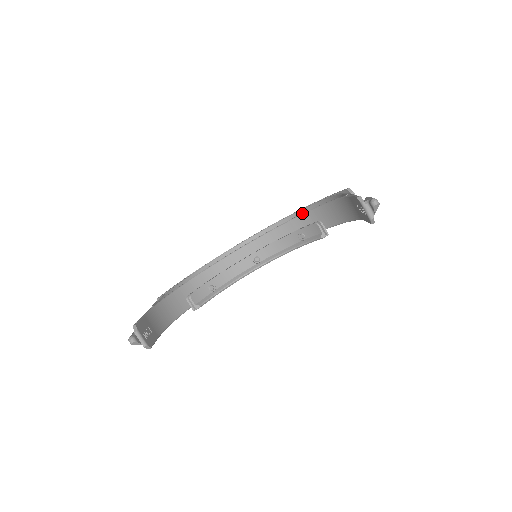
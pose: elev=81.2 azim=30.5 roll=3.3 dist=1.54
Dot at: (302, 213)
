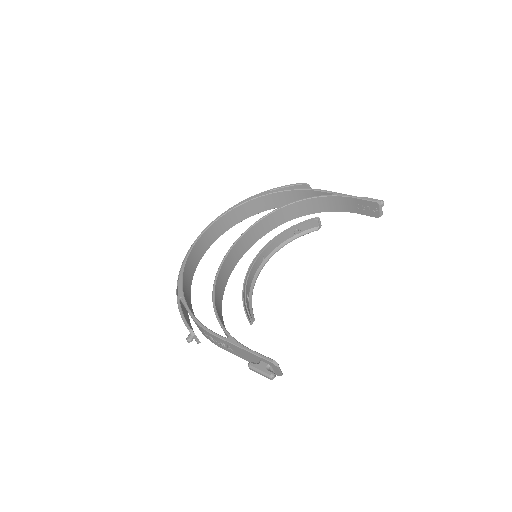
Dot at: (277, 208)
